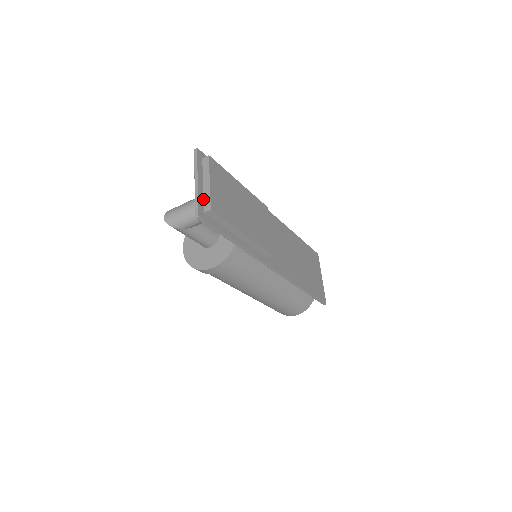
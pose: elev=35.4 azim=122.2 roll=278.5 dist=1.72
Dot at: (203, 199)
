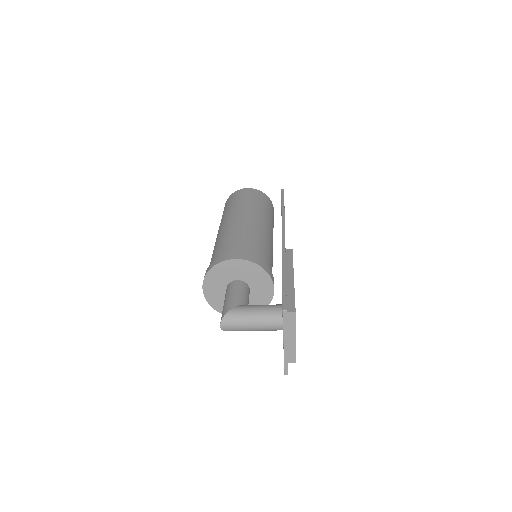
Dot at: (288, 352)
